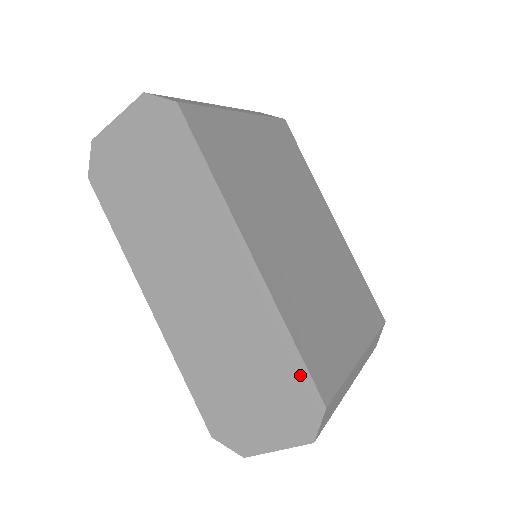
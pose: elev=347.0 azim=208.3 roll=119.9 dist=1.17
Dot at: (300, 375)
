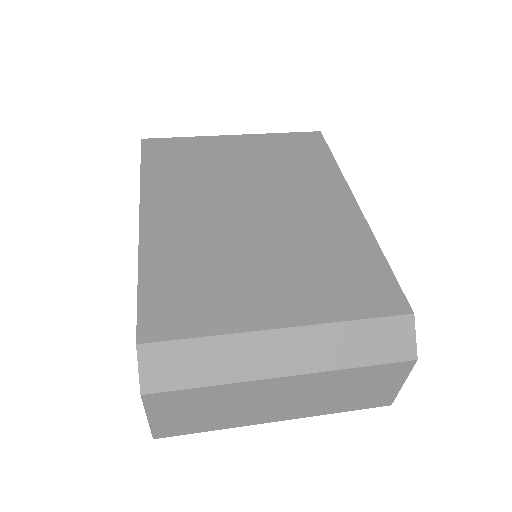
Dot at: occluded
